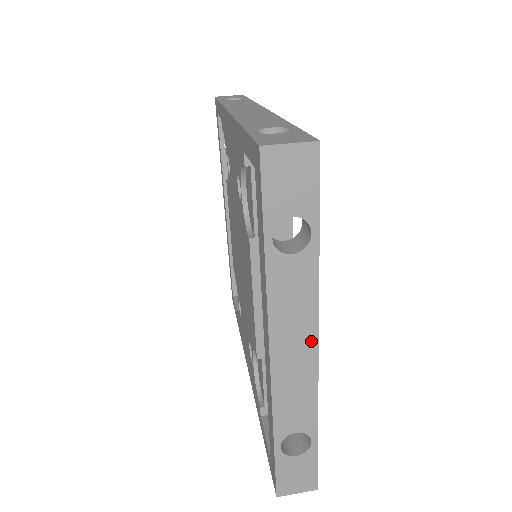
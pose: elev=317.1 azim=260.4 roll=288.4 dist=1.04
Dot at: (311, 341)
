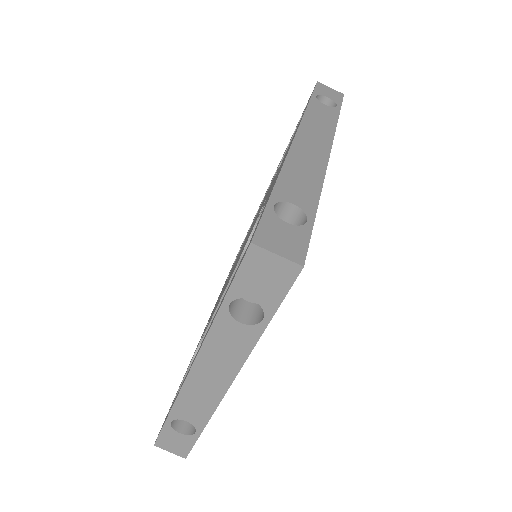
Dot at: (226, 380)
